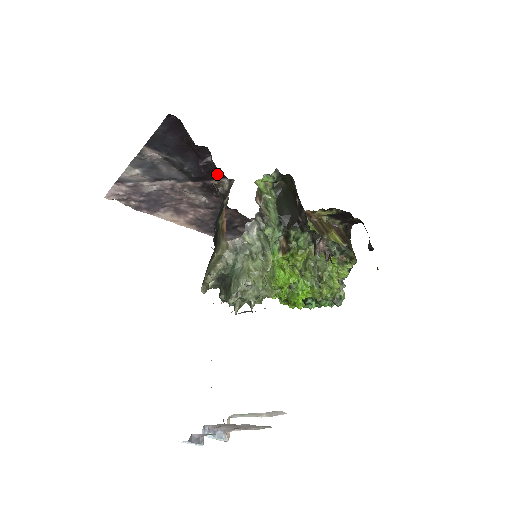
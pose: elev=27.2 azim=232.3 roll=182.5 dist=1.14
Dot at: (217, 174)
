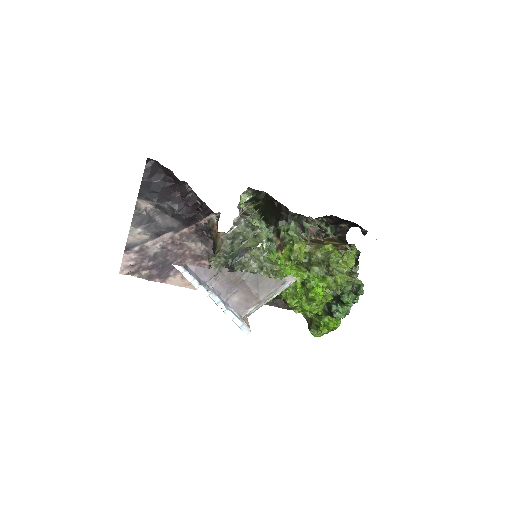
Dot at: (204, 210)
